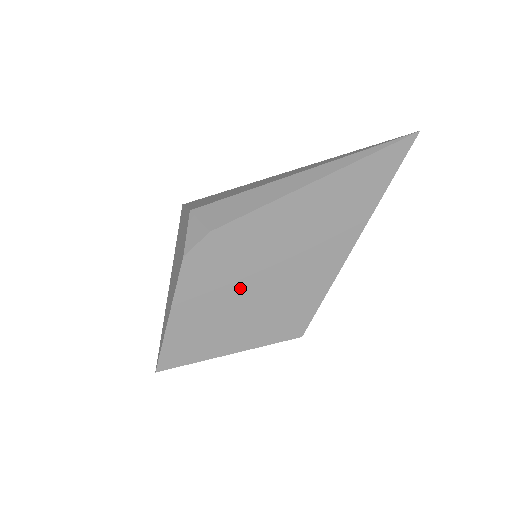
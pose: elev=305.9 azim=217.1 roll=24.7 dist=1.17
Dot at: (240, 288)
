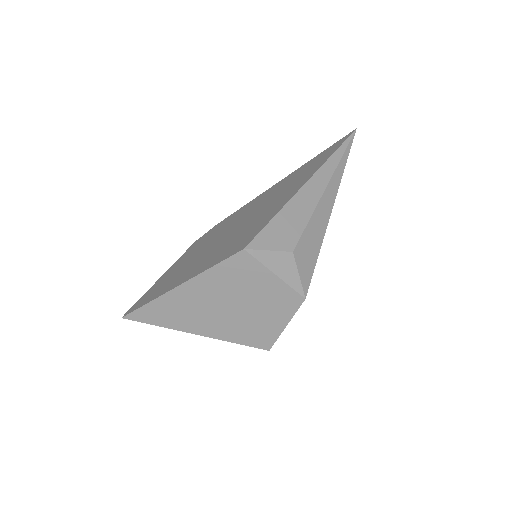
Dot at: (215, 241)
